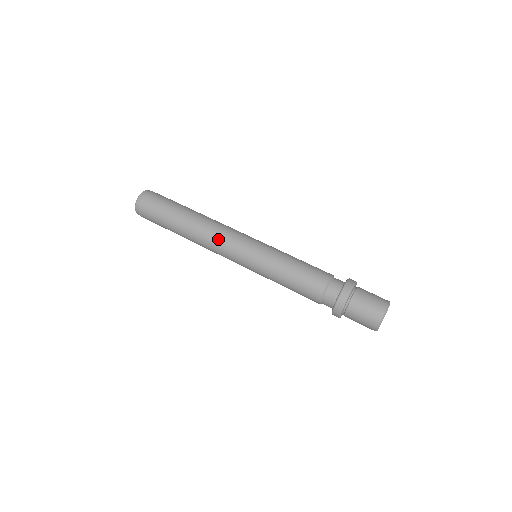
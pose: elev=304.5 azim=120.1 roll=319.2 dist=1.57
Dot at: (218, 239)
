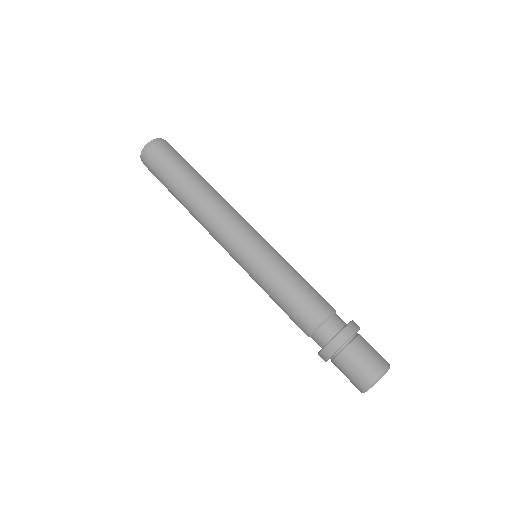
Dot at: (212, 234)
